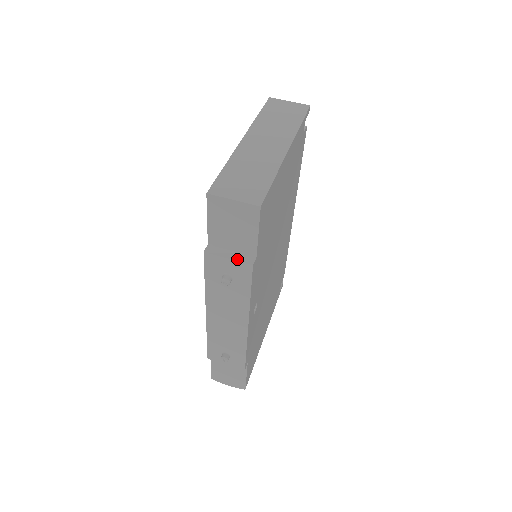
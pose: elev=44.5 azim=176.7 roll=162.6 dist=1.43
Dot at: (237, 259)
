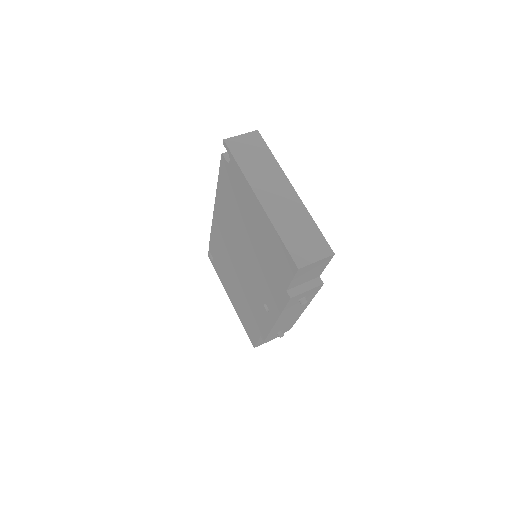
Dot at: (312, 287)
